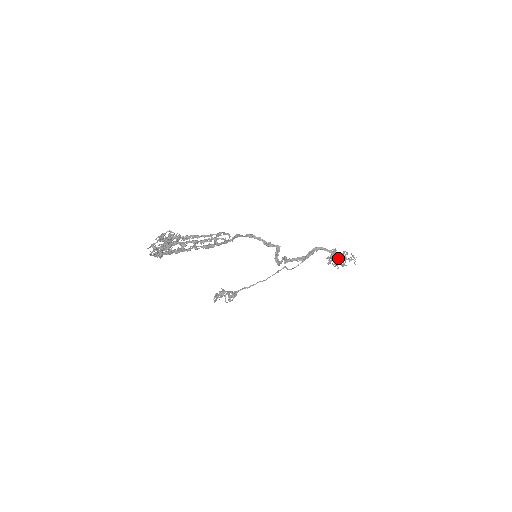
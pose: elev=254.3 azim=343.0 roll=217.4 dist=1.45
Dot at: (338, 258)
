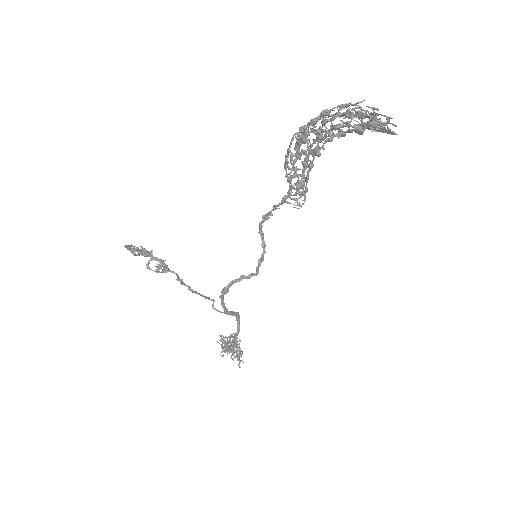
Dot at: occluded
